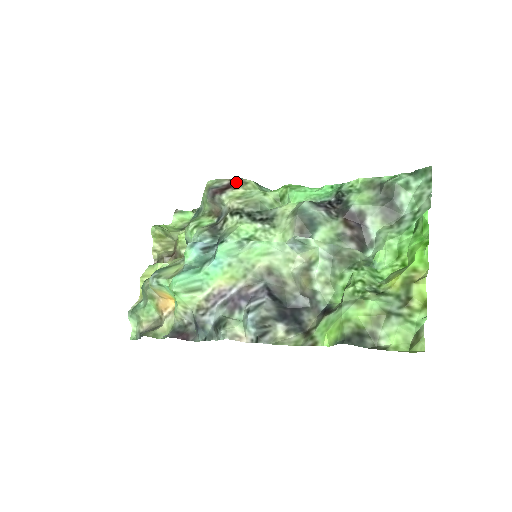
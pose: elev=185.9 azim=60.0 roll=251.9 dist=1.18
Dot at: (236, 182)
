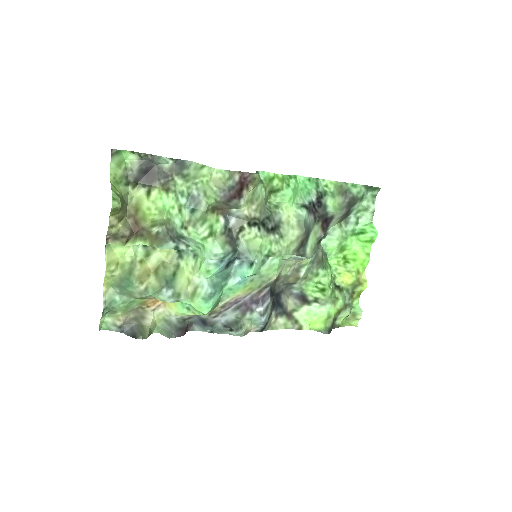
Dot at: (247, 178)
